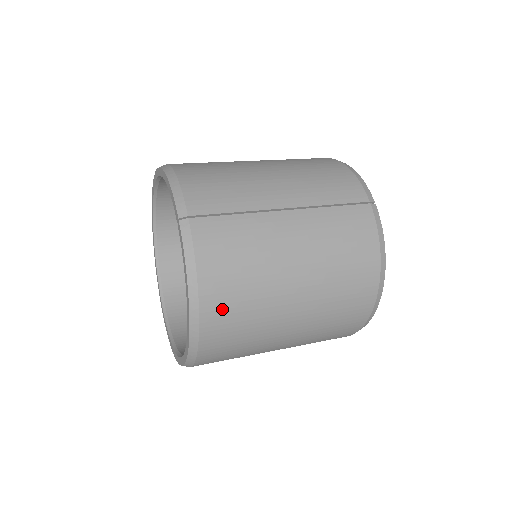
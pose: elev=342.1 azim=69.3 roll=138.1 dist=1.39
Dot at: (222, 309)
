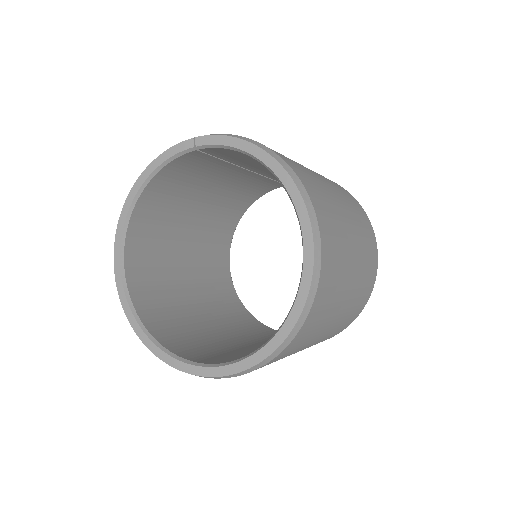
Dot at: (289, 161)
